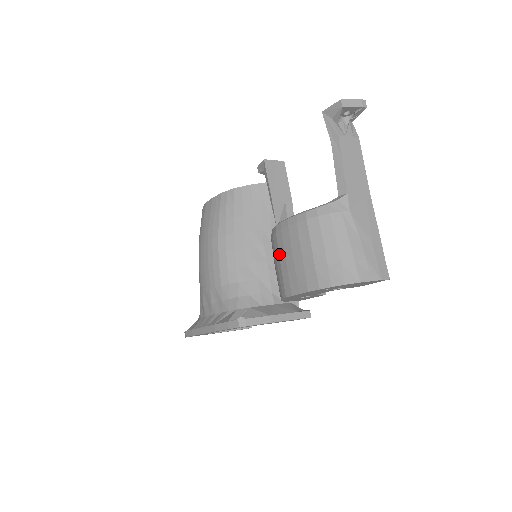
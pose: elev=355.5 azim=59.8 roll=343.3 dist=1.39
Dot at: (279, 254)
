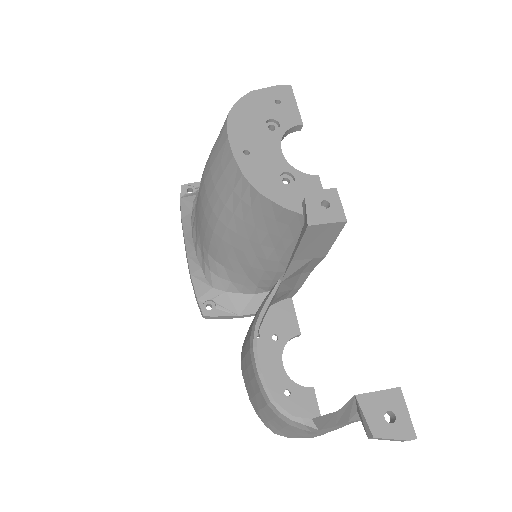
Dot at: (246, 355)
